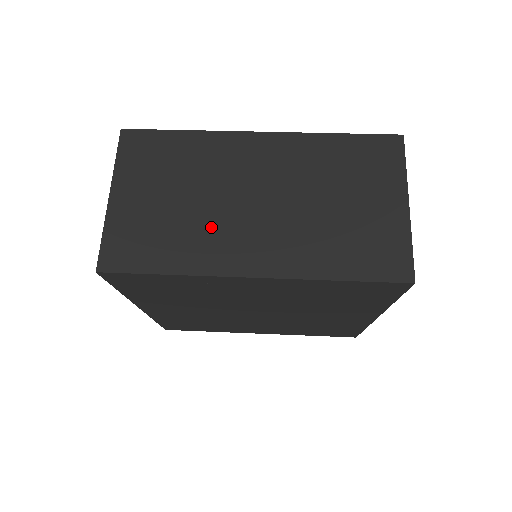
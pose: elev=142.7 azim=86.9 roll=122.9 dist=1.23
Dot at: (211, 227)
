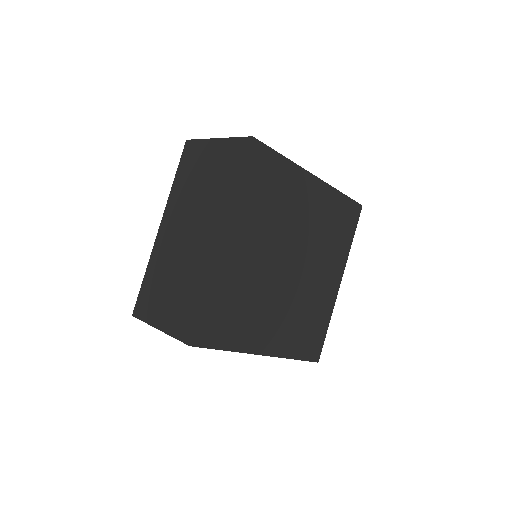
Dot at: occluded
